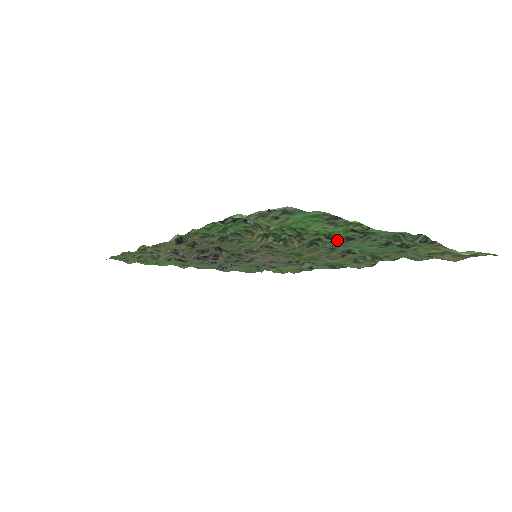
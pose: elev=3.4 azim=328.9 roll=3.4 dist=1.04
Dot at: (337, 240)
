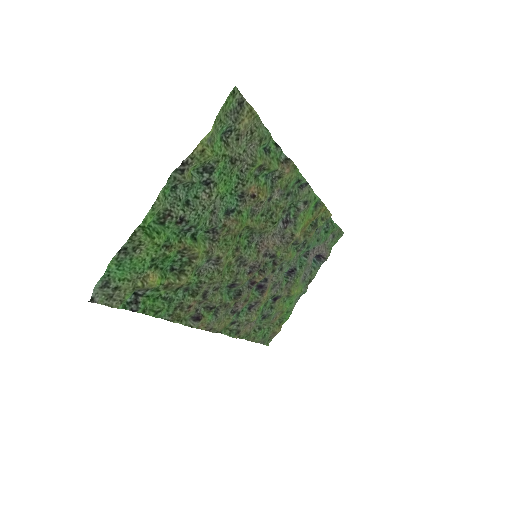
Dot at: (187, 227)
